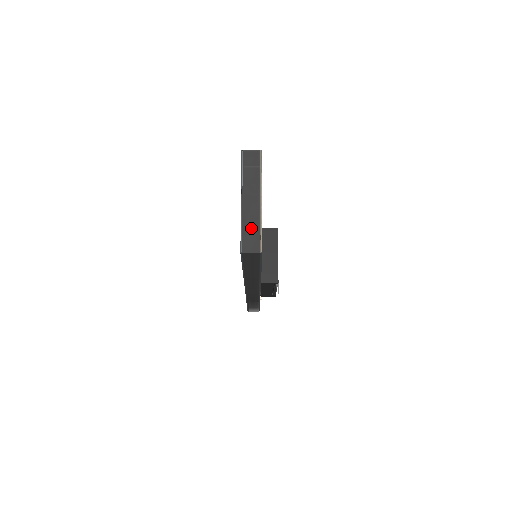
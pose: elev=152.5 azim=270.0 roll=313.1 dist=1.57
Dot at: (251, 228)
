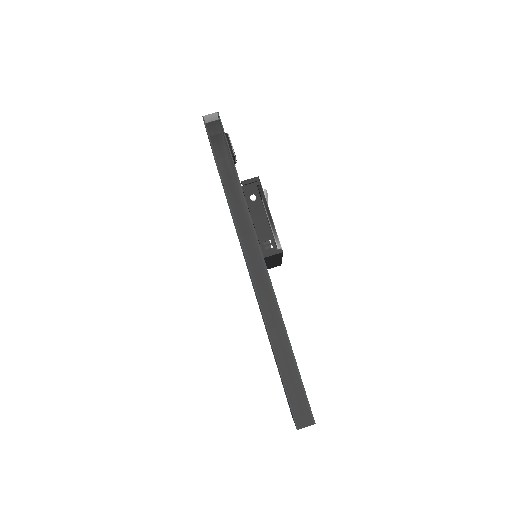
Dot at: occluded
